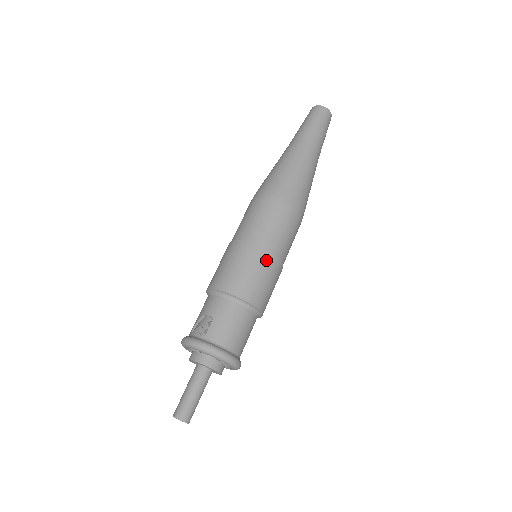
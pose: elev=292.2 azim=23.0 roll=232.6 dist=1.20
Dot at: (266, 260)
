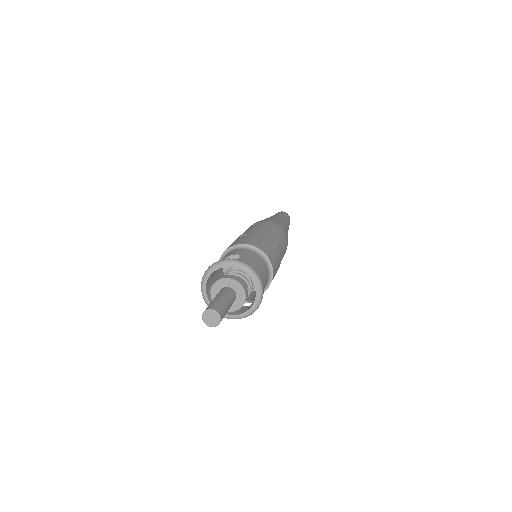
Dot at: (275, 244)
